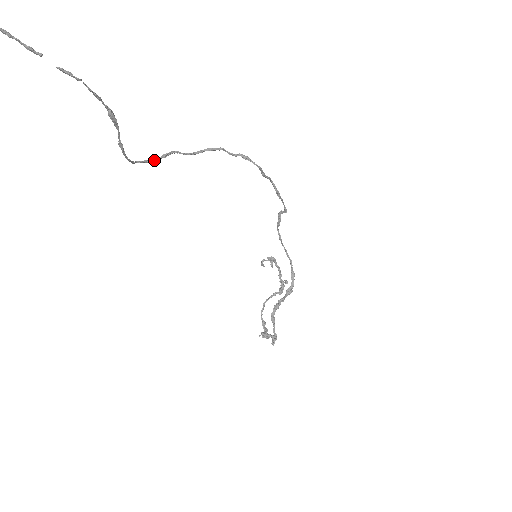
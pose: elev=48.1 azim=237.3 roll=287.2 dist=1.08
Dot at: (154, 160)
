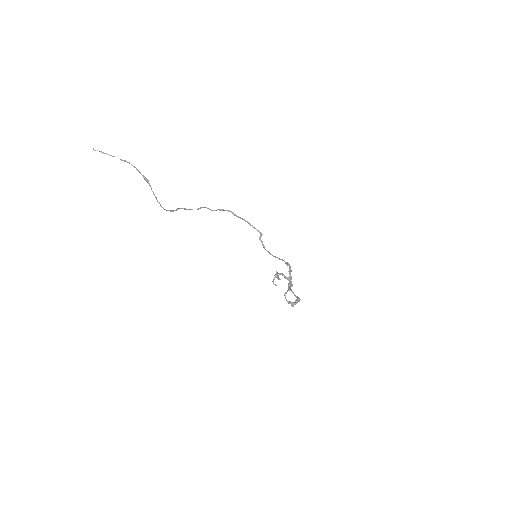
Dot at: (174, 210)
